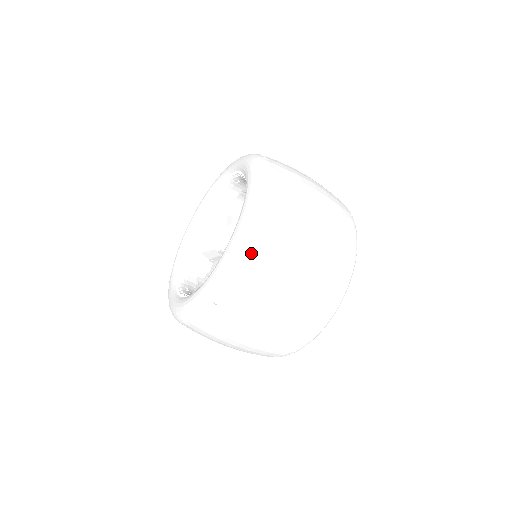
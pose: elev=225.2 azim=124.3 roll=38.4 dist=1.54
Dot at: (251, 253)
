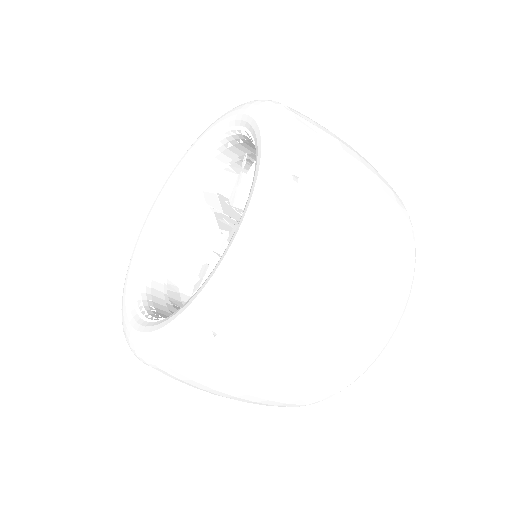
Dot at: occluded
